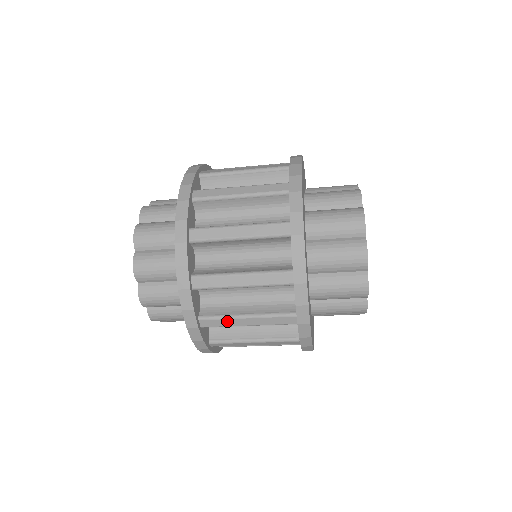
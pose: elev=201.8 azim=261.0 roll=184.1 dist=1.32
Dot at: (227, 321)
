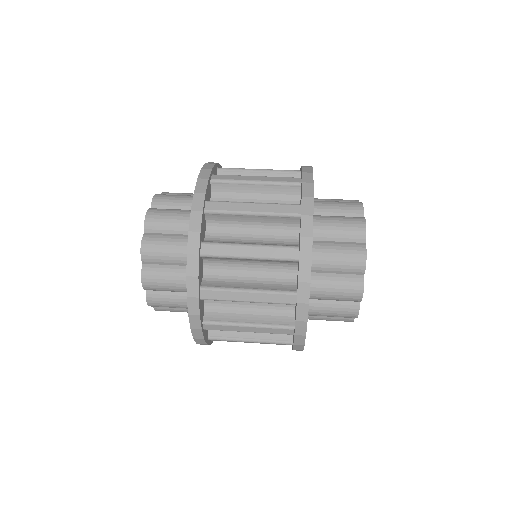
Dot at: occluded
